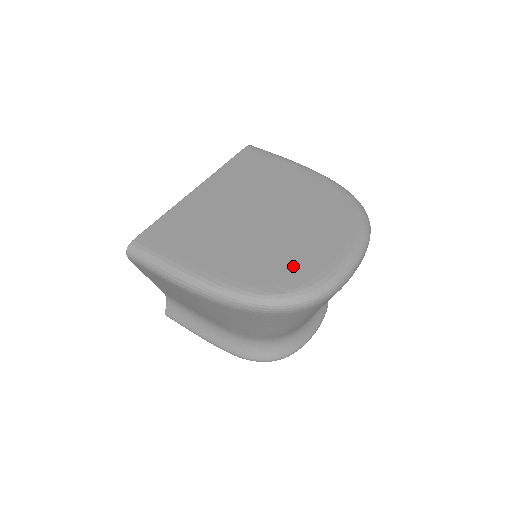
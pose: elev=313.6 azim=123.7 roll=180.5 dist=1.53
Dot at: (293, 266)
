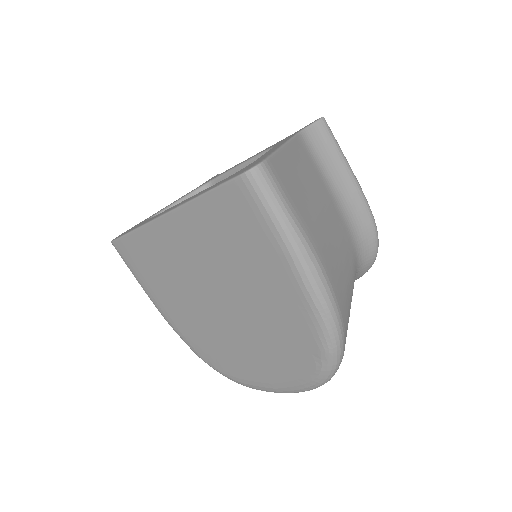
Dot at: (225, 360)
